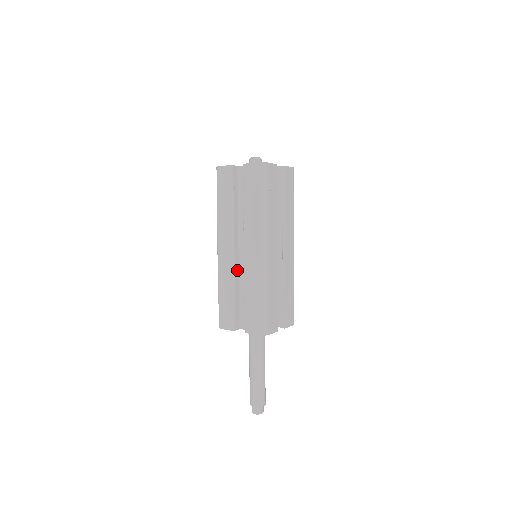
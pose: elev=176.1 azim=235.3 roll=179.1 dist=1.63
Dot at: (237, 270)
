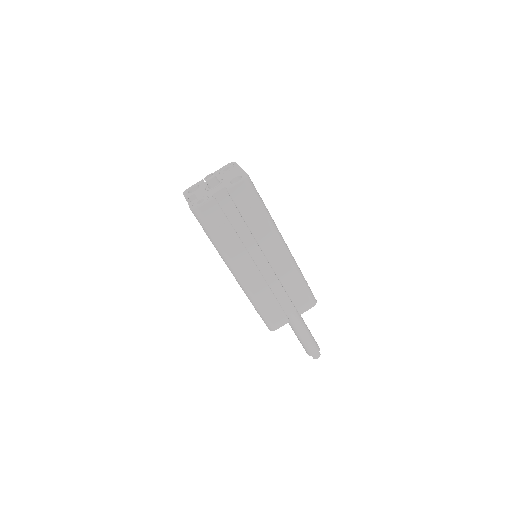
Dot at: occluded
